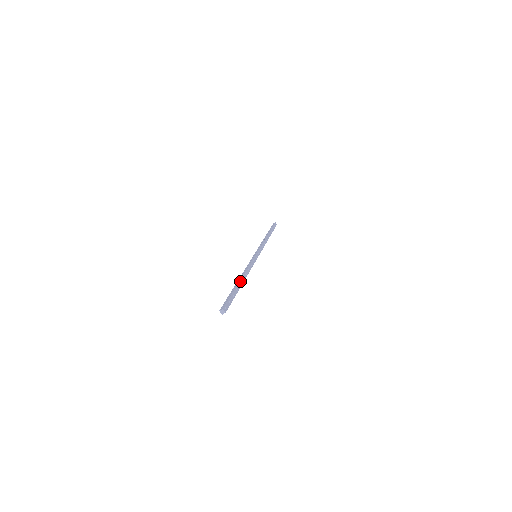
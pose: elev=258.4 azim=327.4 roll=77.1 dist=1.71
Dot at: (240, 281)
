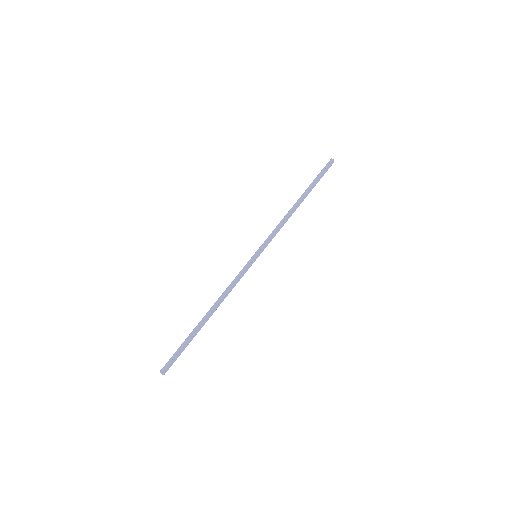
Dot at: (205, 320)
